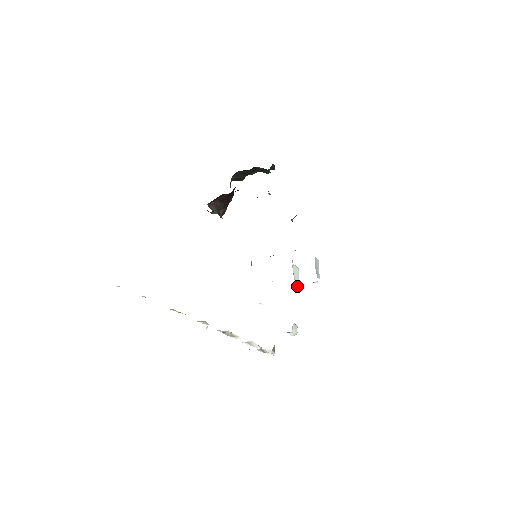
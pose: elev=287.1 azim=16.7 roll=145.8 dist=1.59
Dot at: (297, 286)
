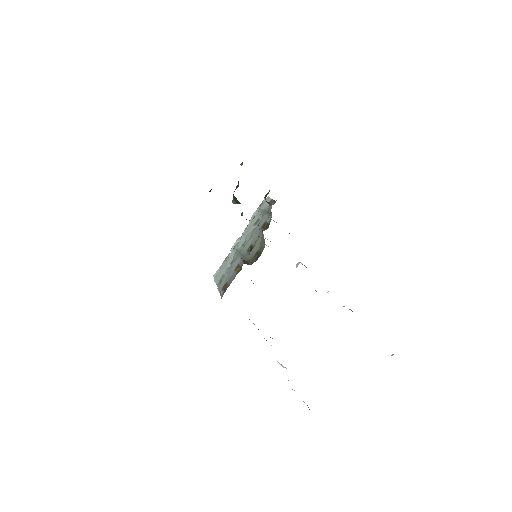
Dot at: (270, 241)
